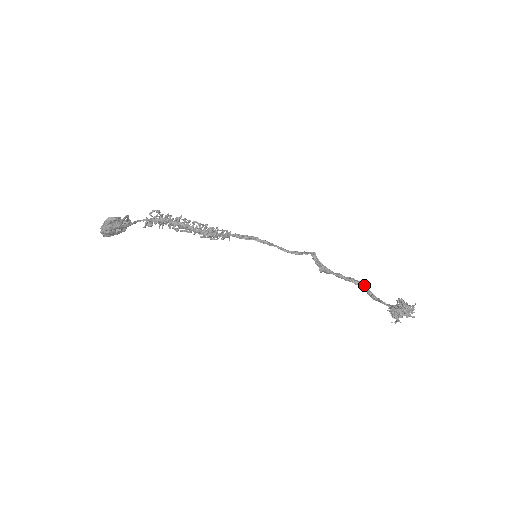
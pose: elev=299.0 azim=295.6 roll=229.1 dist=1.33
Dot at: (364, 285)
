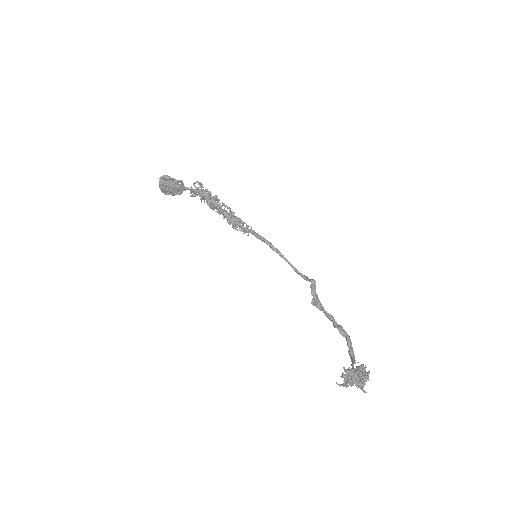
Dot at: (350, 340)
